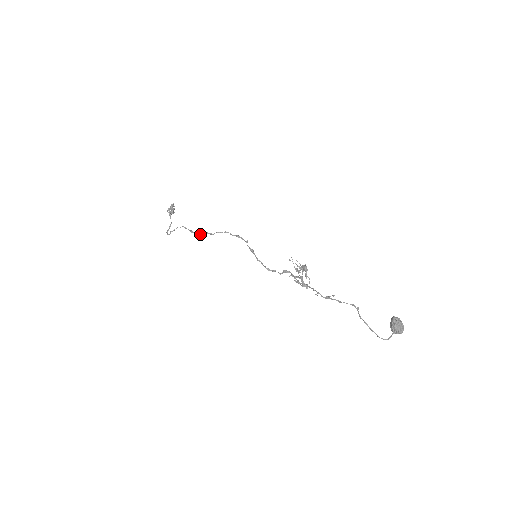
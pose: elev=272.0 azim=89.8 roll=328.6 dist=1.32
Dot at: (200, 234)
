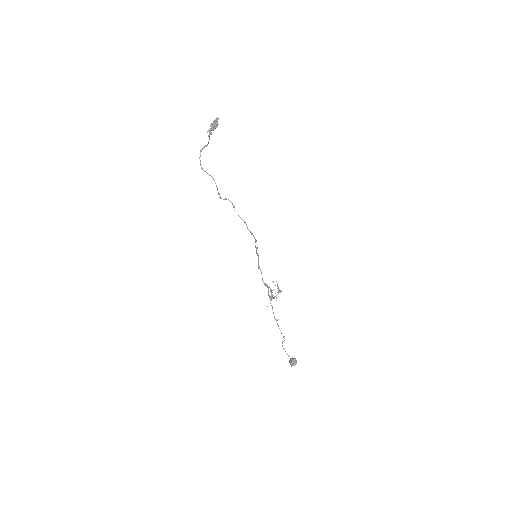
Dot at: (225, 199)
